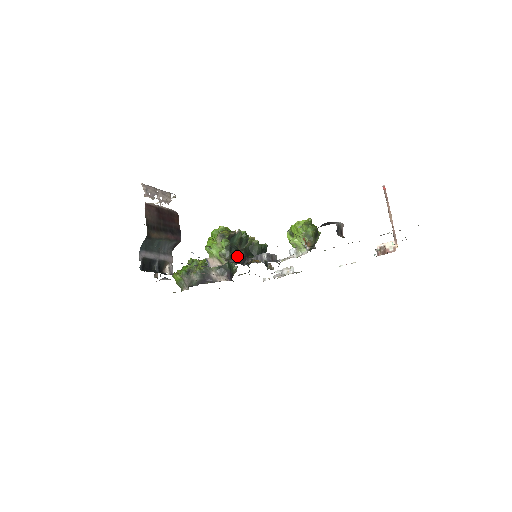
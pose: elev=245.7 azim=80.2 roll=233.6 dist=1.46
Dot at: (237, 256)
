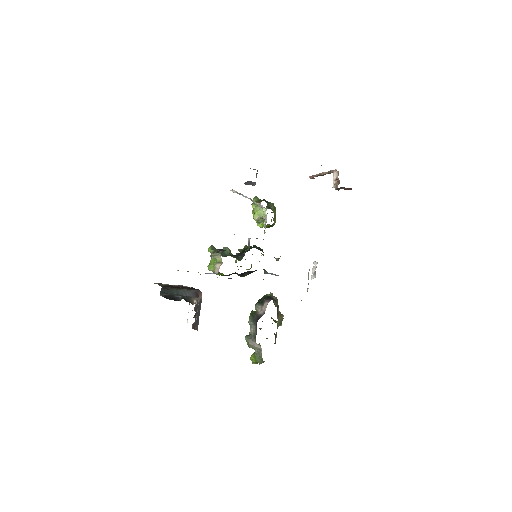
Dot at: (232, 255)
